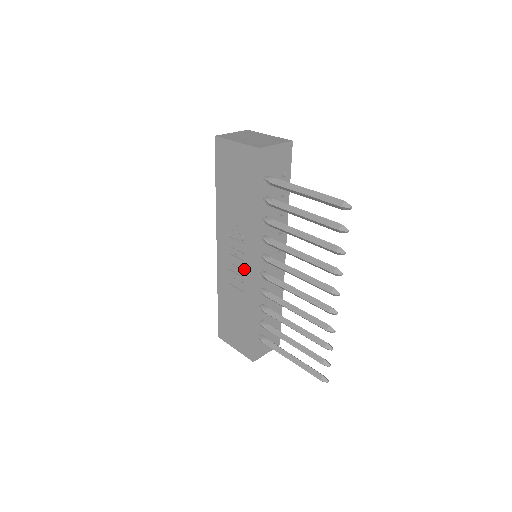
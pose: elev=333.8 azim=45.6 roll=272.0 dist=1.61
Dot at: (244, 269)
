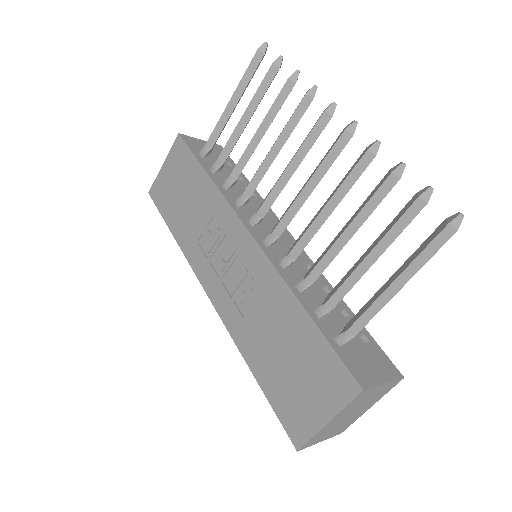
Dot at: (243, 260)
